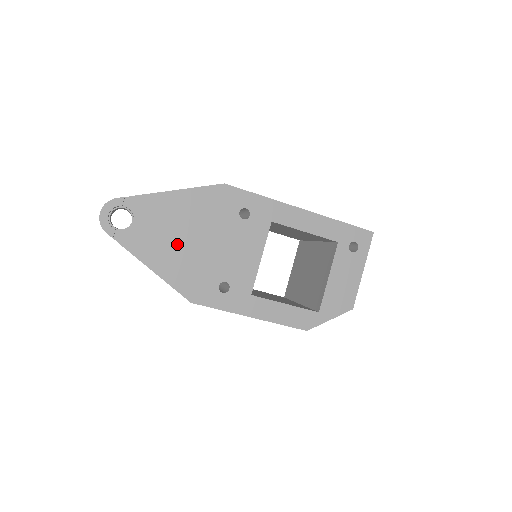
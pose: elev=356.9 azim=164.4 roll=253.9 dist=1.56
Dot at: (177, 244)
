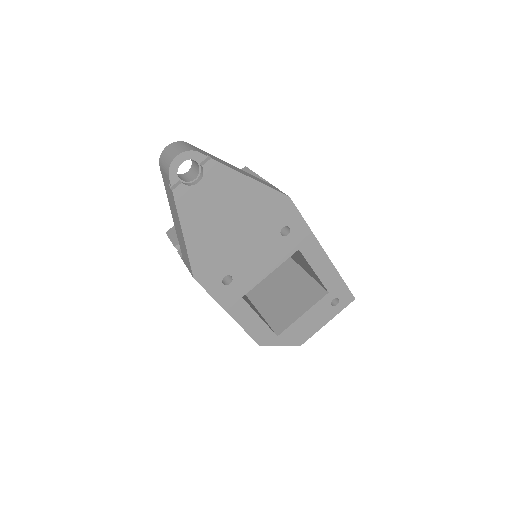
Dot at: (219, 224)
